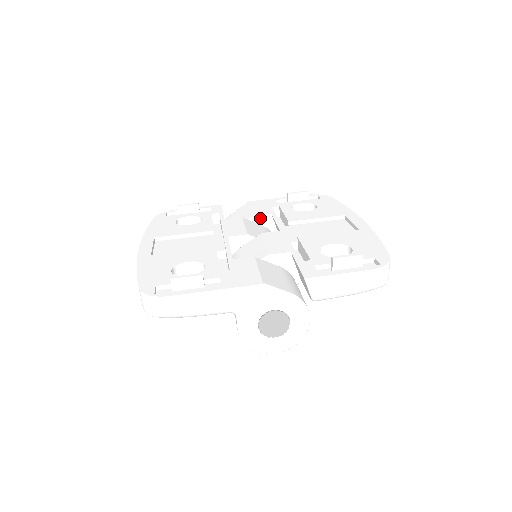
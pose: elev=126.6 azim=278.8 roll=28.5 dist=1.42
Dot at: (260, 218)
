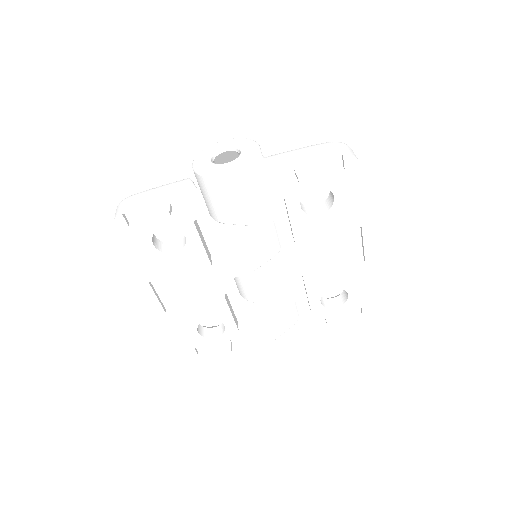
Dot at: (259, 222)
